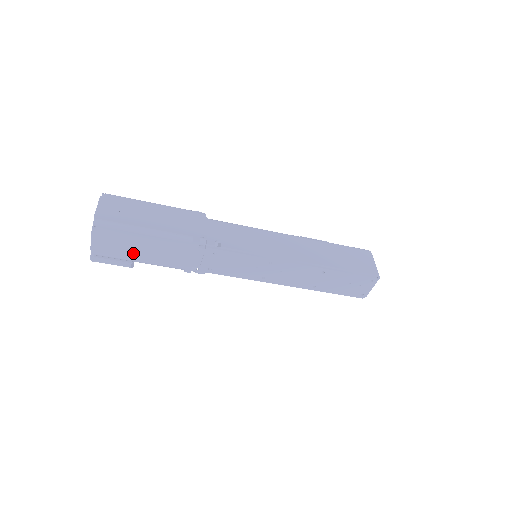
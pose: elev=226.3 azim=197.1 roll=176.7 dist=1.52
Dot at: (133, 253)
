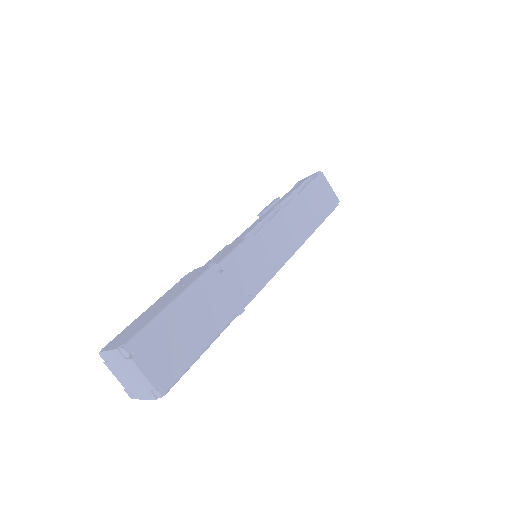
Dot at: occluded
